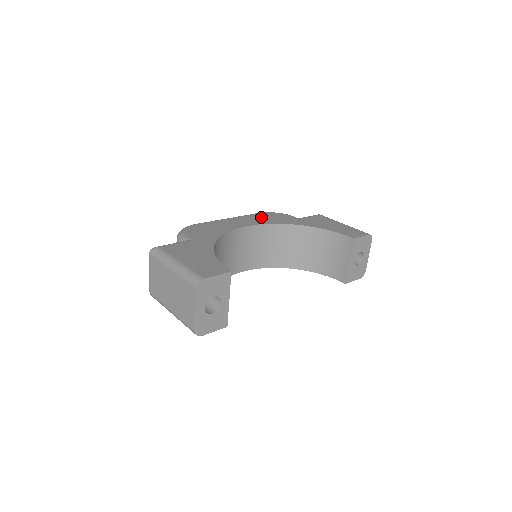
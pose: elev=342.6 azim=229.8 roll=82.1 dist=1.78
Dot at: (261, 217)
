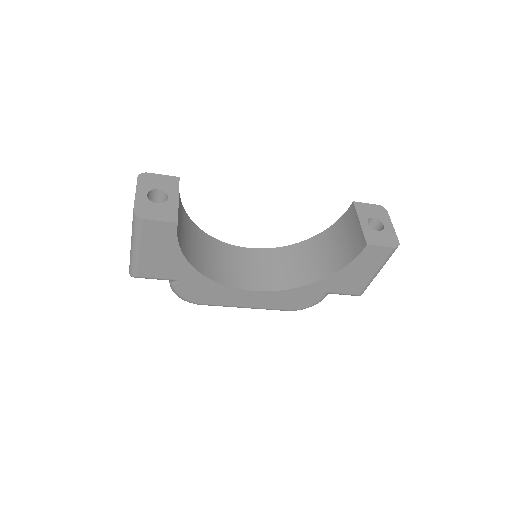
Dot at: occluded
